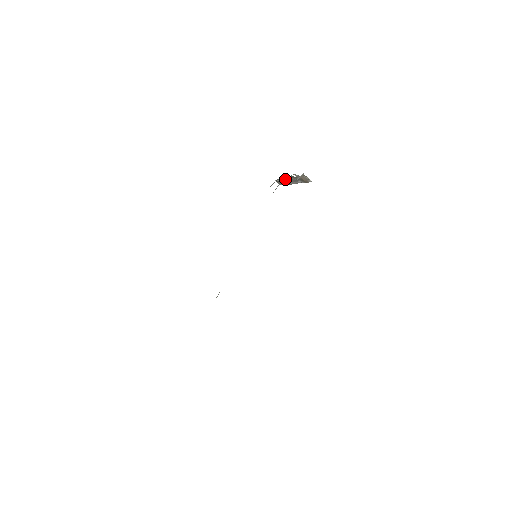
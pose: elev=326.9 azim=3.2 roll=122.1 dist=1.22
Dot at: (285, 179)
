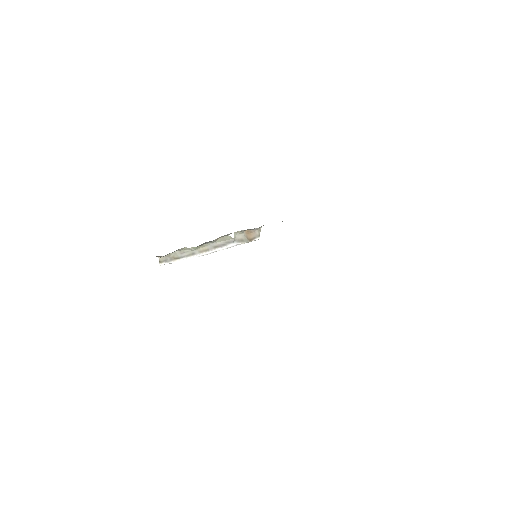
Dot at: (215, 239)
